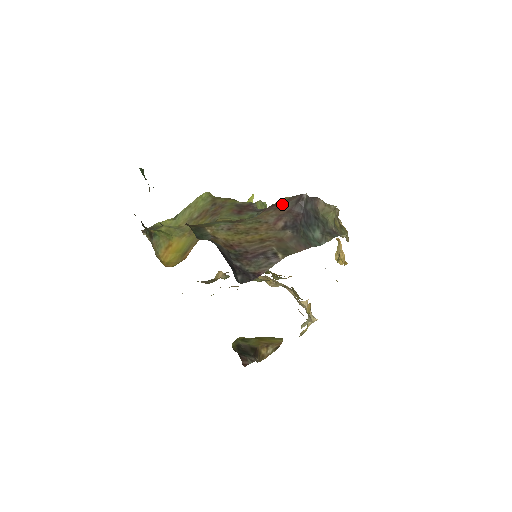
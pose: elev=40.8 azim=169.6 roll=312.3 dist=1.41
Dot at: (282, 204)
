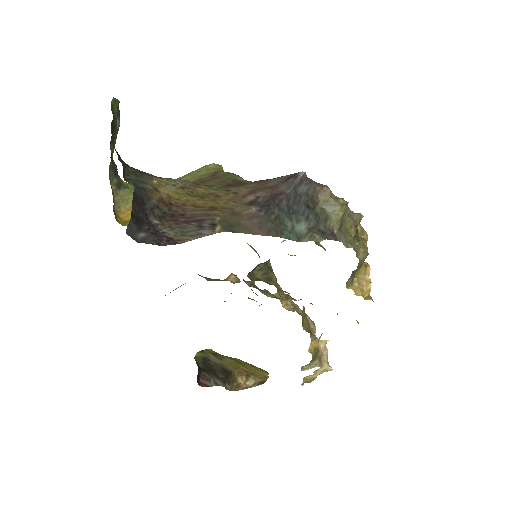
Dot at: (270, 179)
